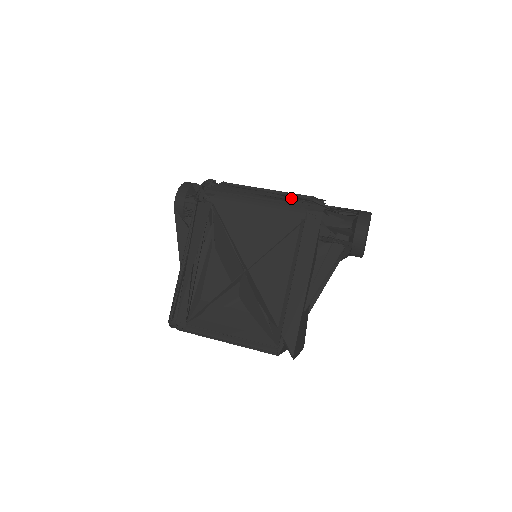
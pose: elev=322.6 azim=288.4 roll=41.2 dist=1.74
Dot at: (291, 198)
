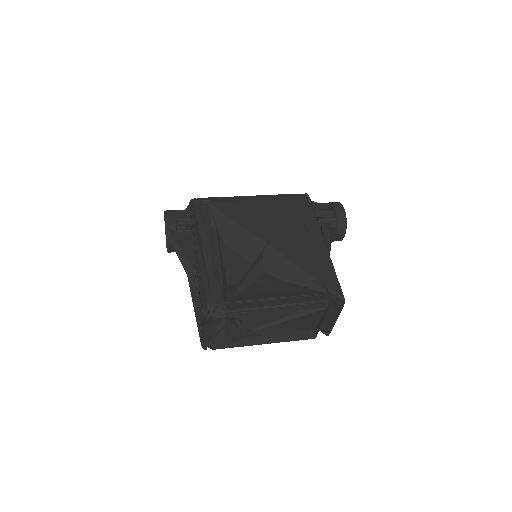
Dot at: occluded
